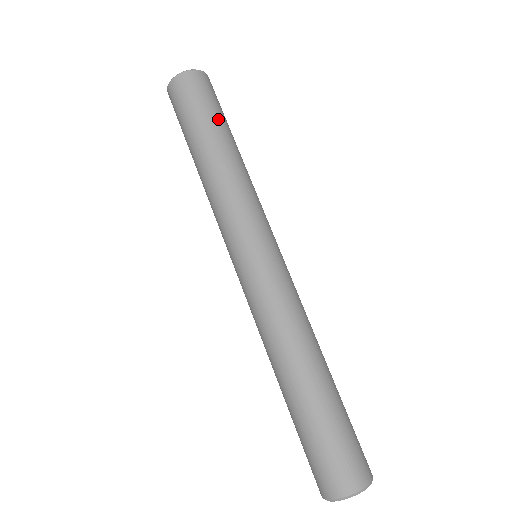
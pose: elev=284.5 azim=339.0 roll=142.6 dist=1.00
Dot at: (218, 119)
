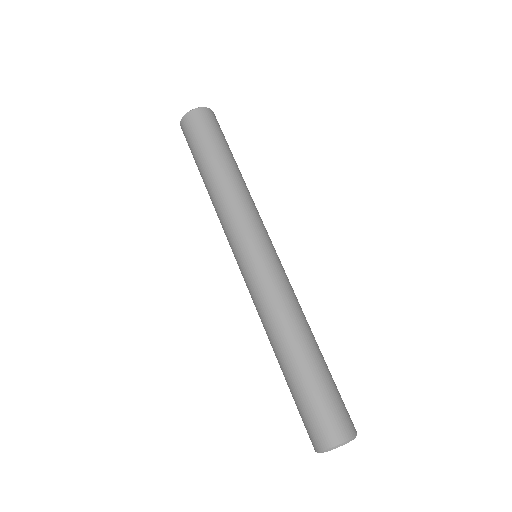
Dot at: (224, 146)
